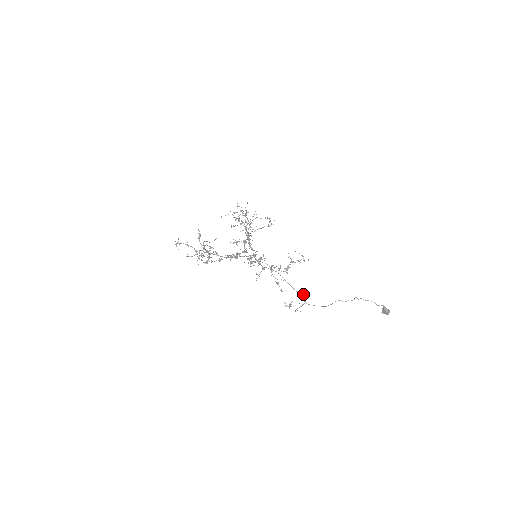
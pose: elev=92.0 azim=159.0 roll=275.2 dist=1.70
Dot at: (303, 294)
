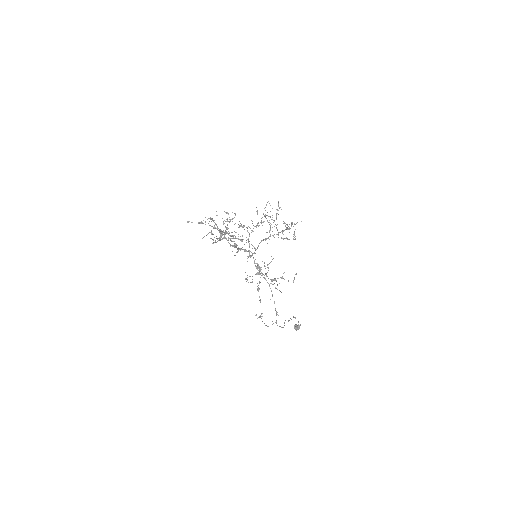
Dot at: occluded
